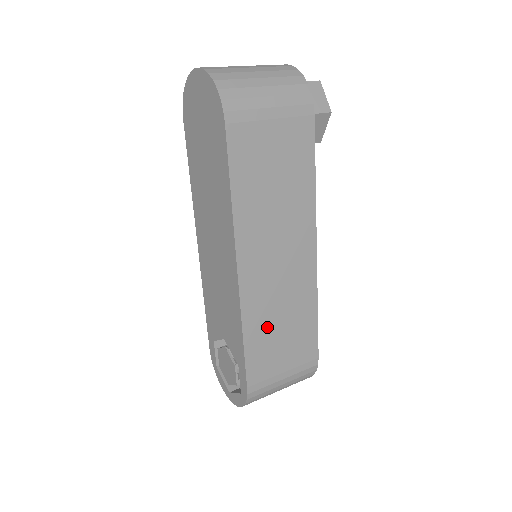
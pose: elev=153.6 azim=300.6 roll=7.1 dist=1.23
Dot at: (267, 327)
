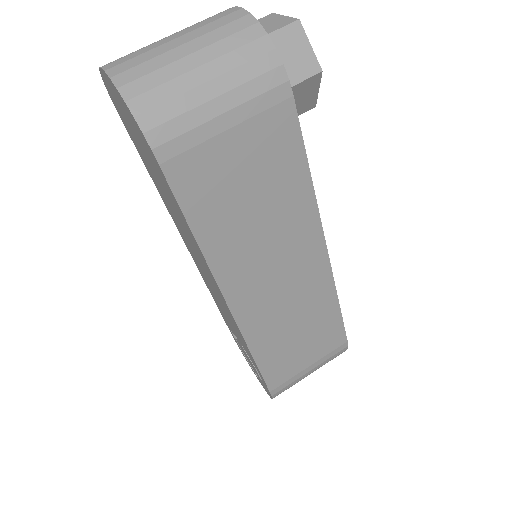
Dot at: (280, 340)
